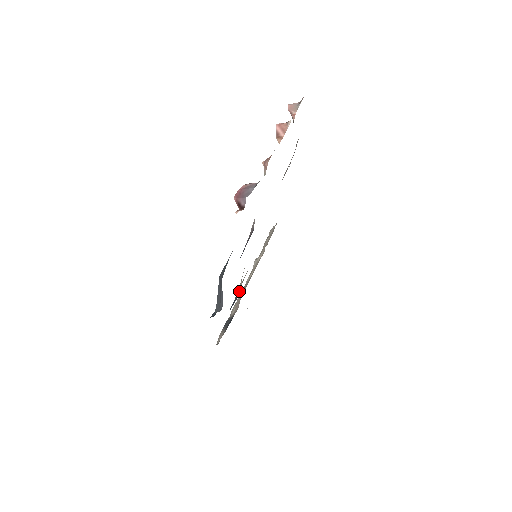
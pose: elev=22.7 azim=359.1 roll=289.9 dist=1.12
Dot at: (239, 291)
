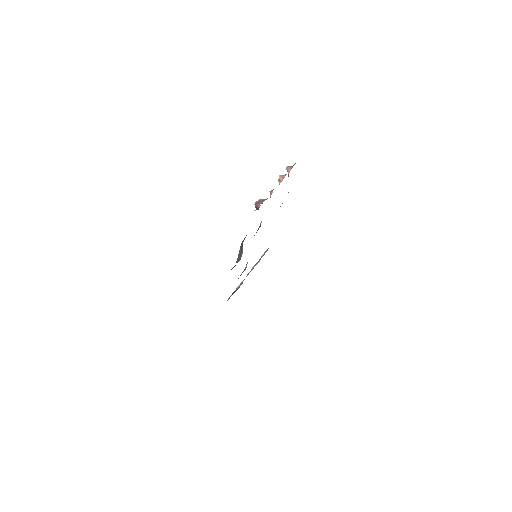
Dot at: (245, 268)
